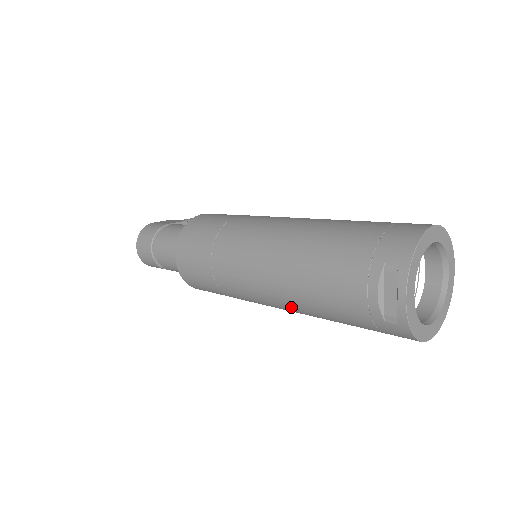
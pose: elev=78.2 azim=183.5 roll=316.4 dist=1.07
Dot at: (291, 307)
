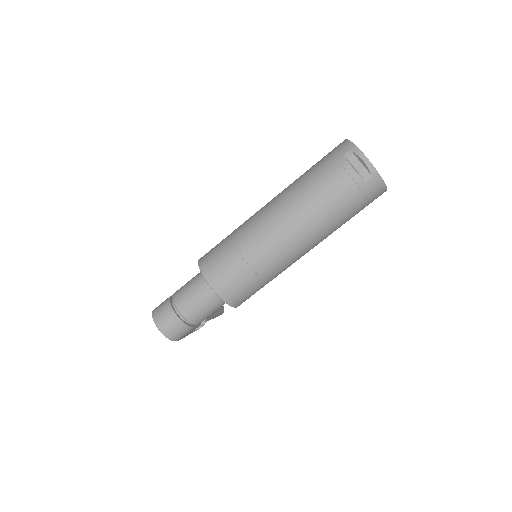
Dot at: (312, 233)
